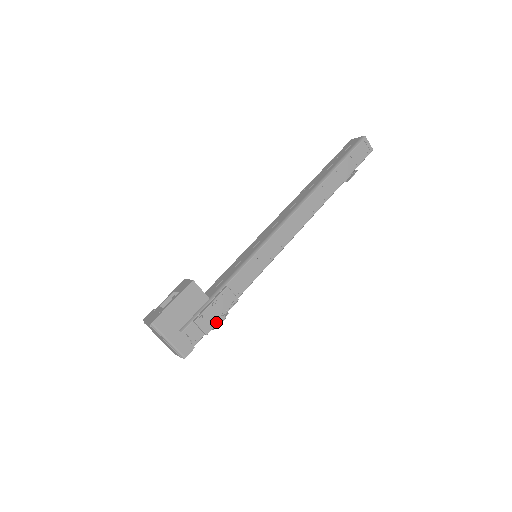
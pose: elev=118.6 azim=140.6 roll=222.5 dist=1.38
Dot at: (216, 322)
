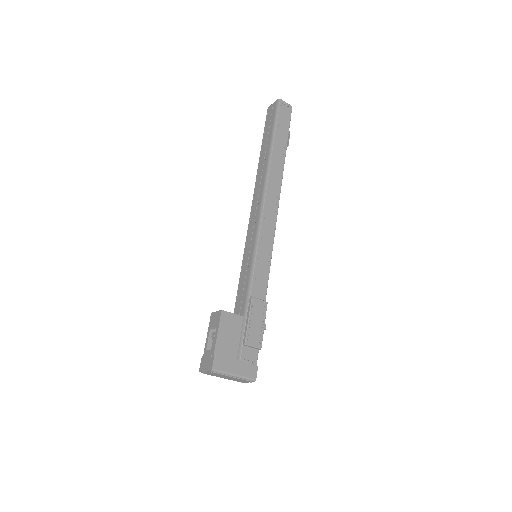
Dot at: (262, 333)
